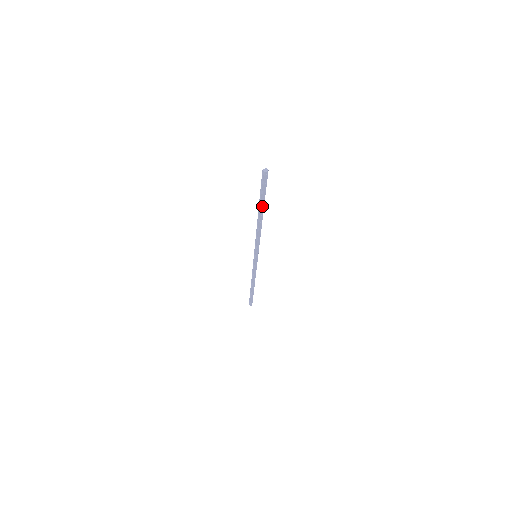
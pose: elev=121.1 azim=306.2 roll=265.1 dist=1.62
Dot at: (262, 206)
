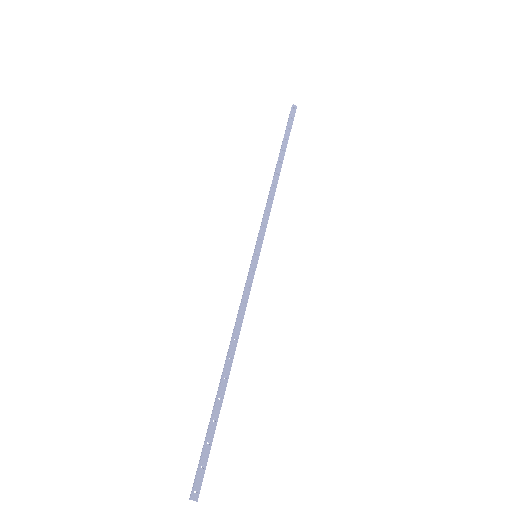
Dot at: (217, 404)
